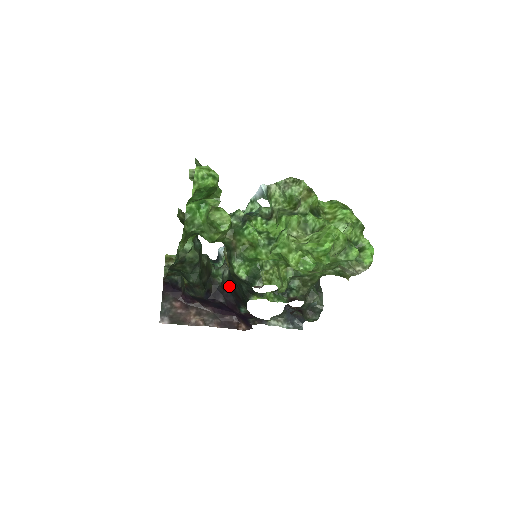
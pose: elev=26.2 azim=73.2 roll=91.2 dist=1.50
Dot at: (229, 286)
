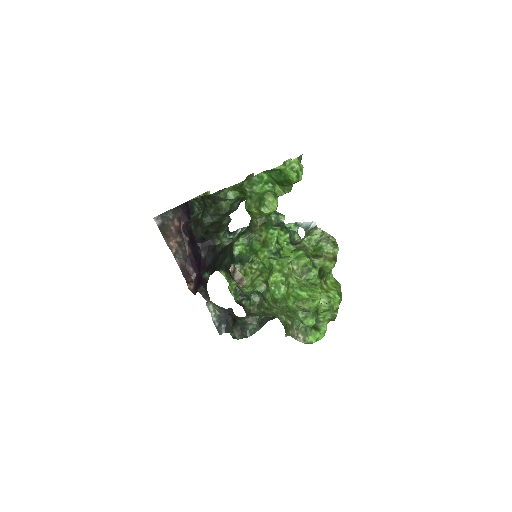
Dot at: (218, 252)
